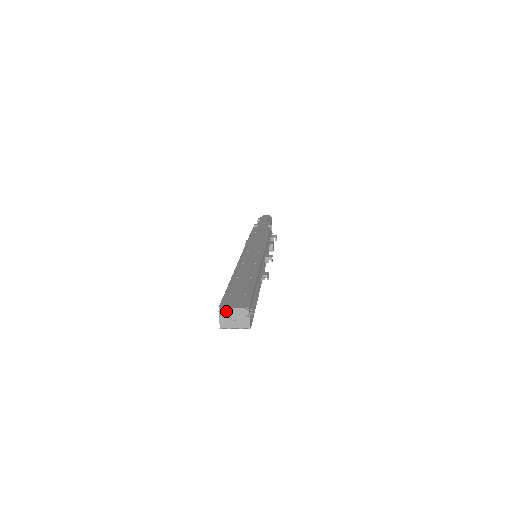
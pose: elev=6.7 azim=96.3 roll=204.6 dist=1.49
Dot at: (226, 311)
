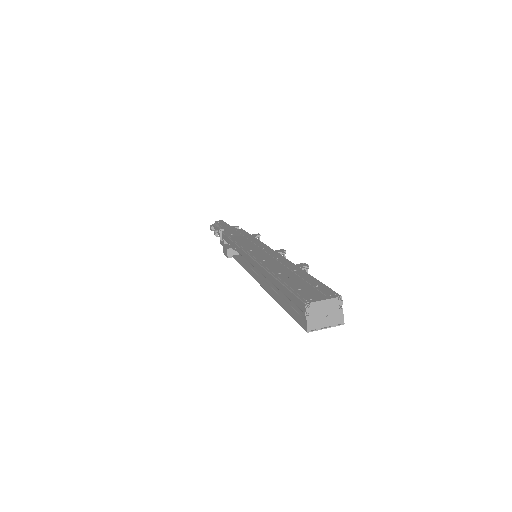
Dot at: (315, 306)
